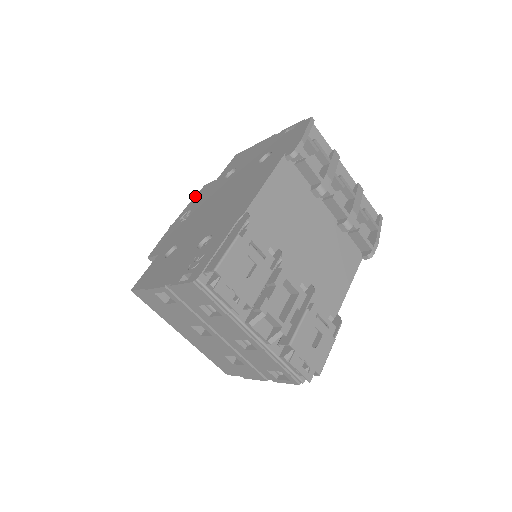
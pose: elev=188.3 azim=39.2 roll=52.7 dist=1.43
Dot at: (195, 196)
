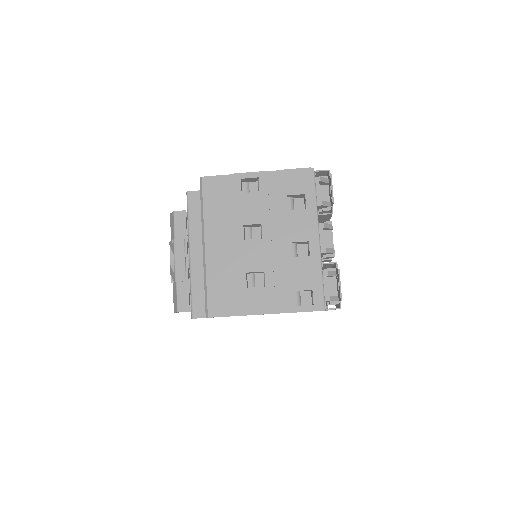
Dot at: occluded
